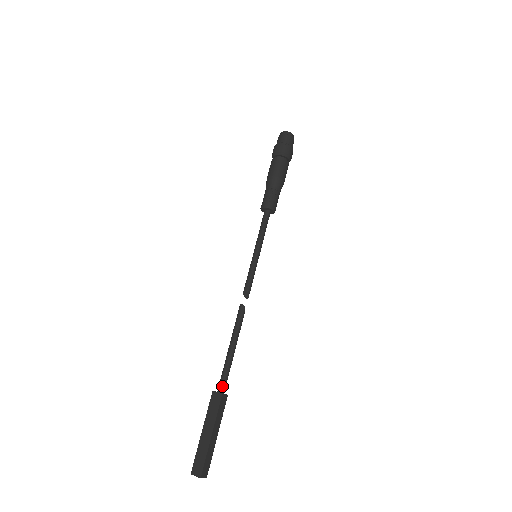
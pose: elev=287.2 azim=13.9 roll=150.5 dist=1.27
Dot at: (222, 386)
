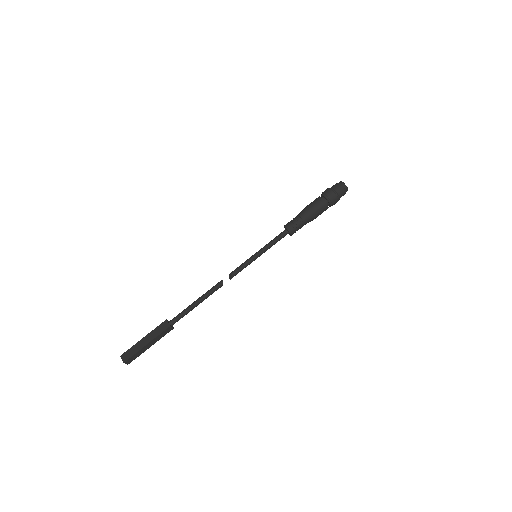
Dot at: (174, 321)
